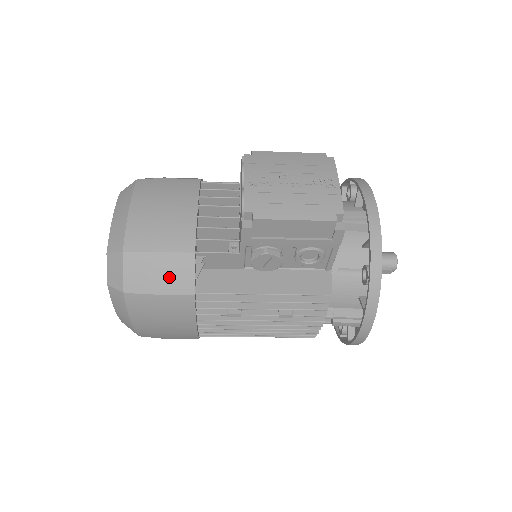
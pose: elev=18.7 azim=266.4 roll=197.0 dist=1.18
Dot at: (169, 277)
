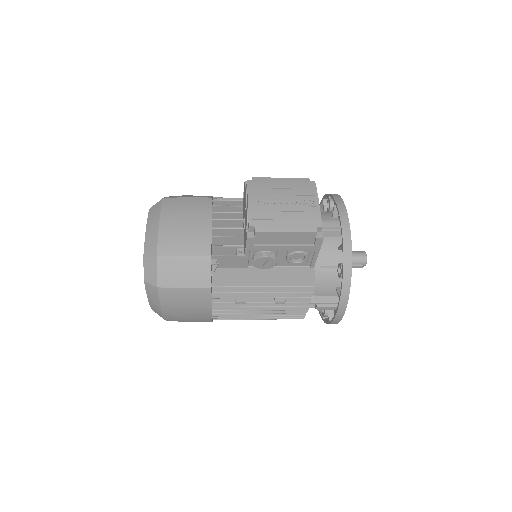
Dot at: (192, 275)
